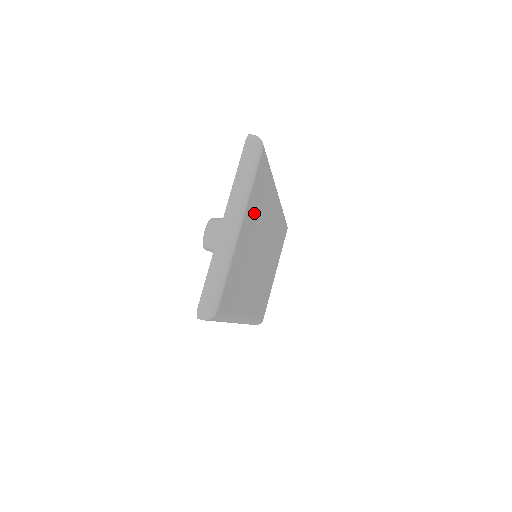
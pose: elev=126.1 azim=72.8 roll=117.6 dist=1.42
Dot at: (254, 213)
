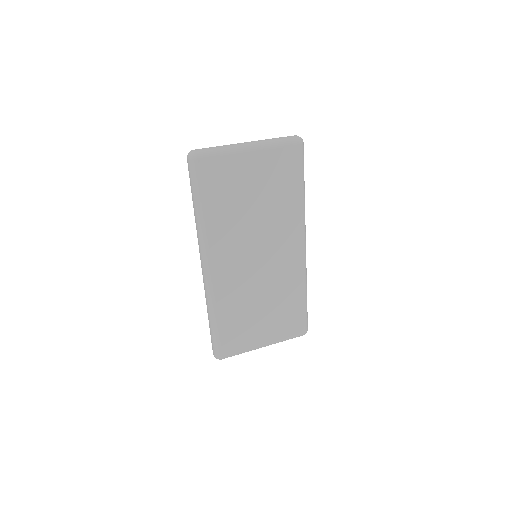
Dot at: (268, 176)
